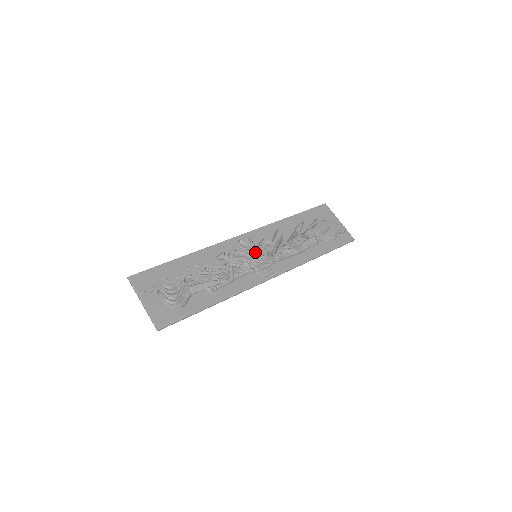
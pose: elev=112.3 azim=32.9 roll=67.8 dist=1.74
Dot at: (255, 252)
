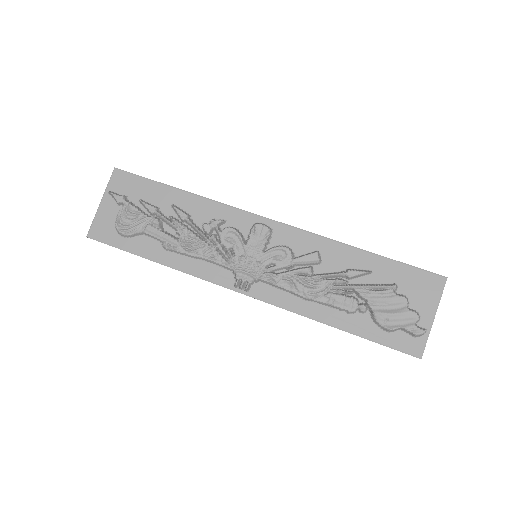
Dot at: (255, 251)
